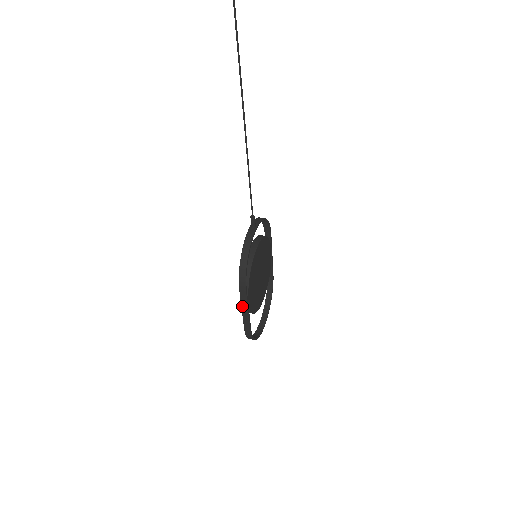
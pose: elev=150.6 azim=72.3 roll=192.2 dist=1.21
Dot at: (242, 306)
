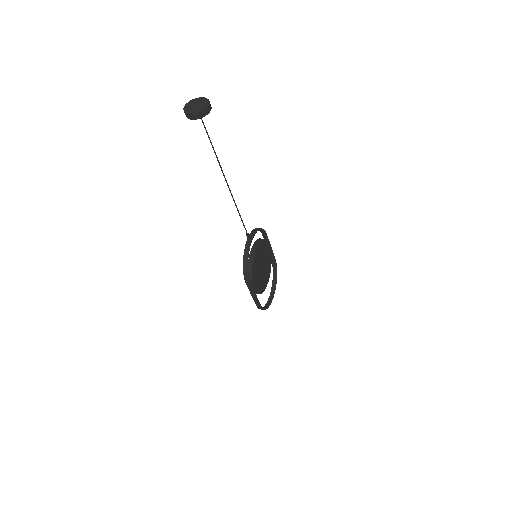
Dot at: (250, 292)
